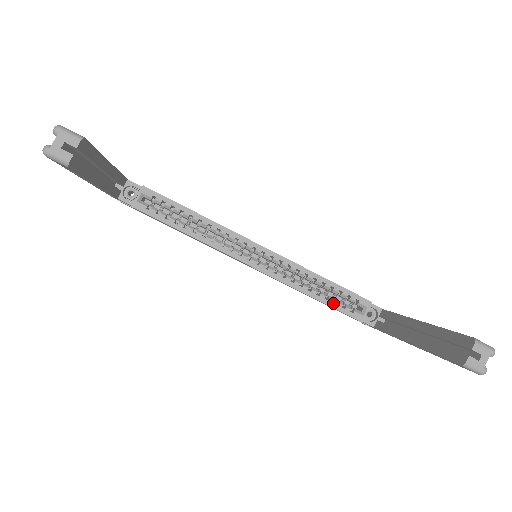
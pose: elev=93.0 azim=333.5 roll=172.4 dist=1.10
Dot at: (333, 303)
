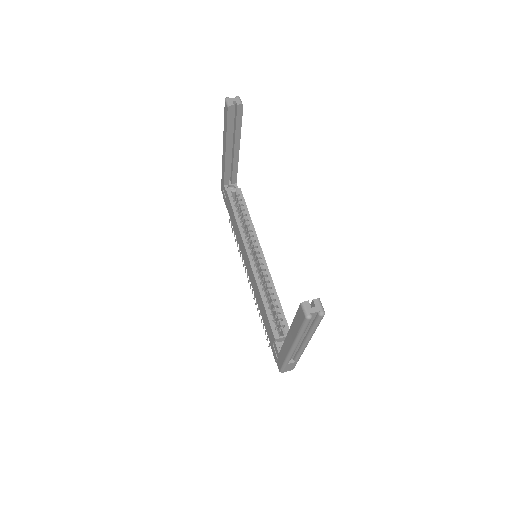
Dot at: (270, 314)
